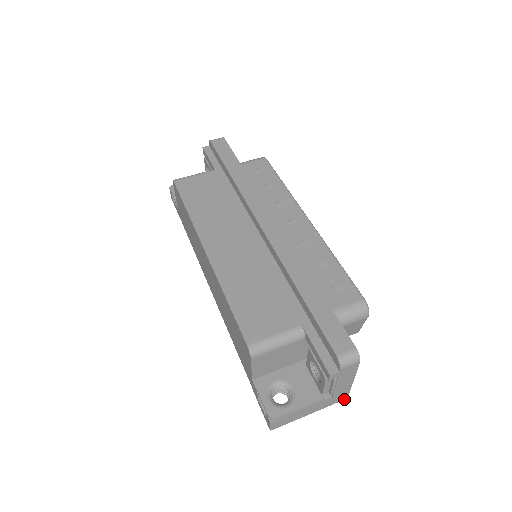
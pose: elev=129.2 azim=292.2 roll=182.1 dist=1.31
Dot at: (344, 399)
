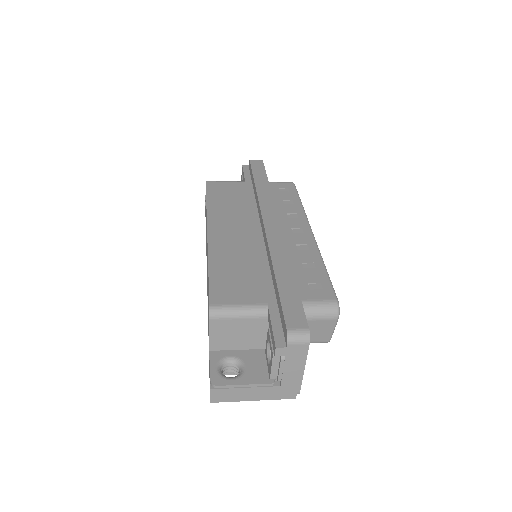
Dot at: (295, 398)
